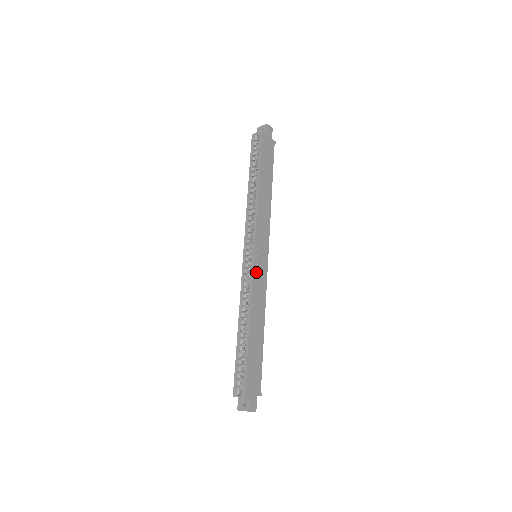
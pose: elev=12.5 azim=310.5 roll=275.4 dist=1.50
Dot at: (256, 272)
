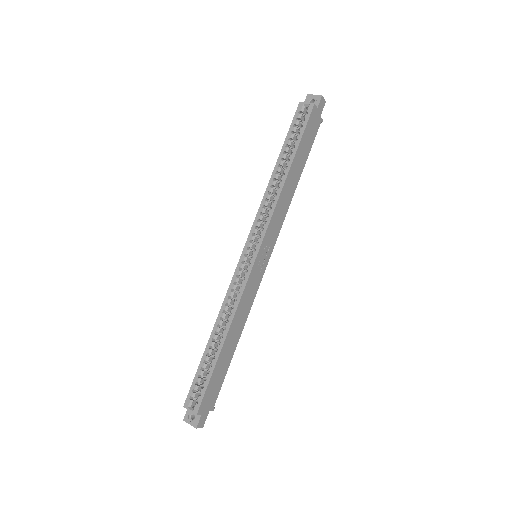
Dot at: (251, 278)
